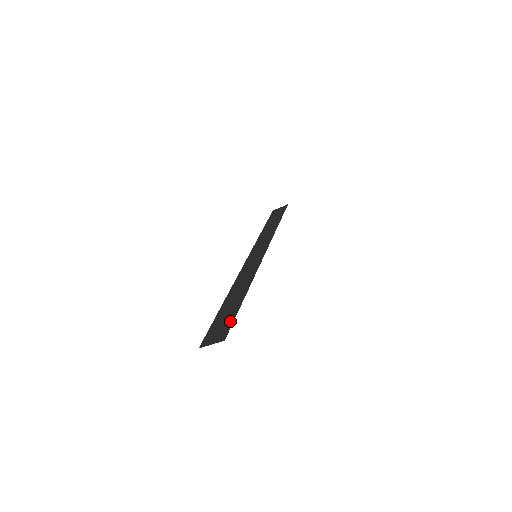
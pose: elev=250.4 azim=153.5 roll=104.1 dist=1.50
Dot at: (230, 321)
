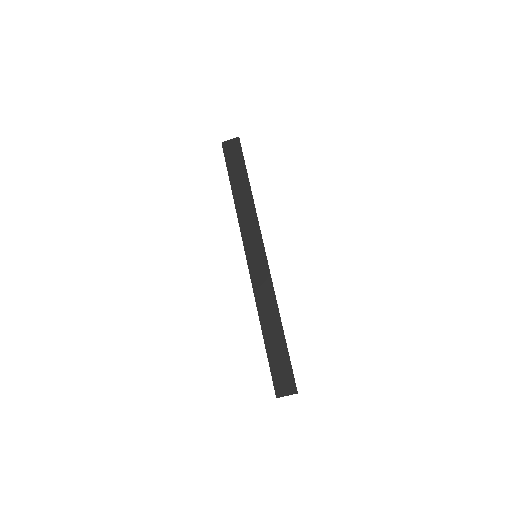
Dot at: (288, 368)
